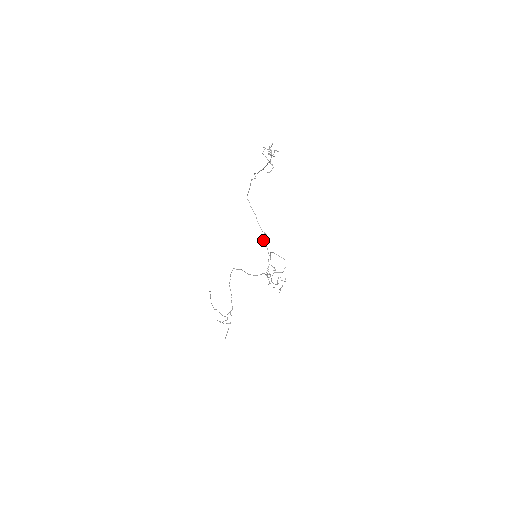
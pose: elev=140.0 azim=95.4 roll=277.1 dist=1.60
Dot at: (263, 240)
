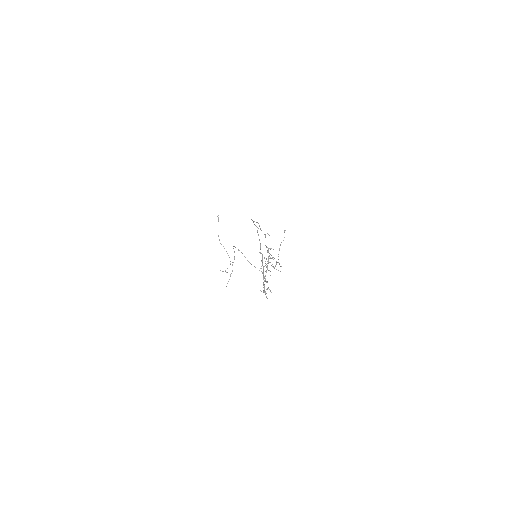
Dot at: occluded
